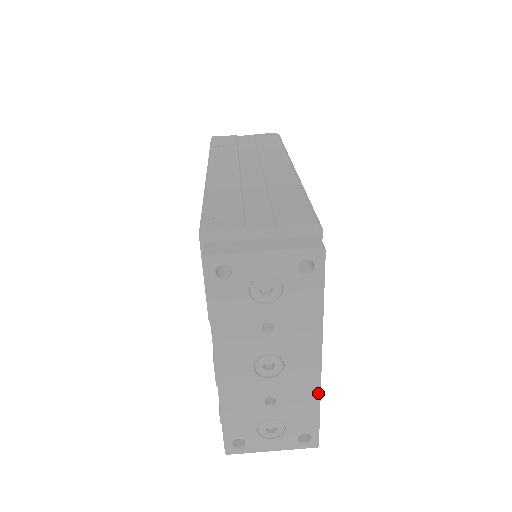
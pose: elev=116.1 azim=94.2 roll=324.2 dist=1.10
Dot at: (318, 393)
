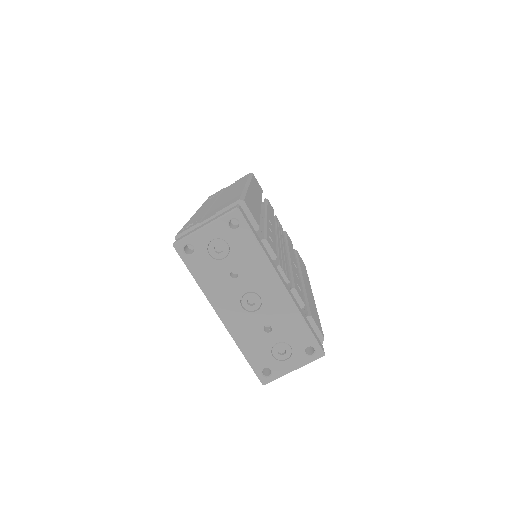
Dot at: (296, 310)
